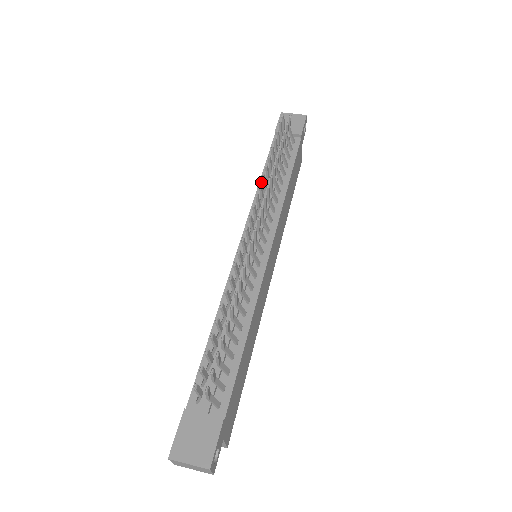
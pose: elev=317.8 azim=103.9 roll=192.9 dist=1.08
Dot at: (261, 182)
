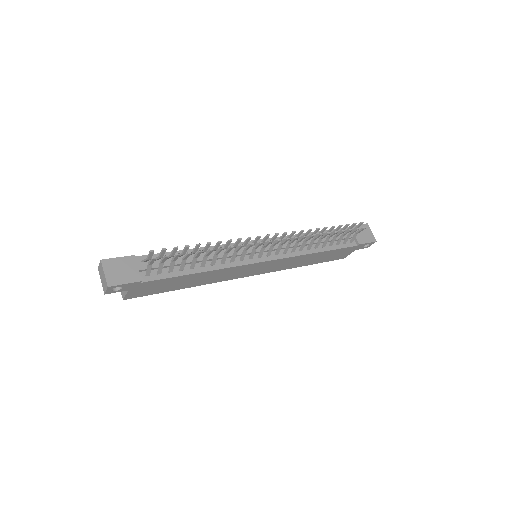
Dot at: (308, 234)
